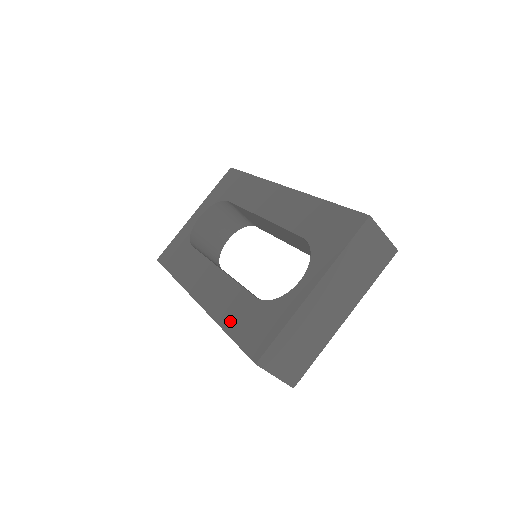
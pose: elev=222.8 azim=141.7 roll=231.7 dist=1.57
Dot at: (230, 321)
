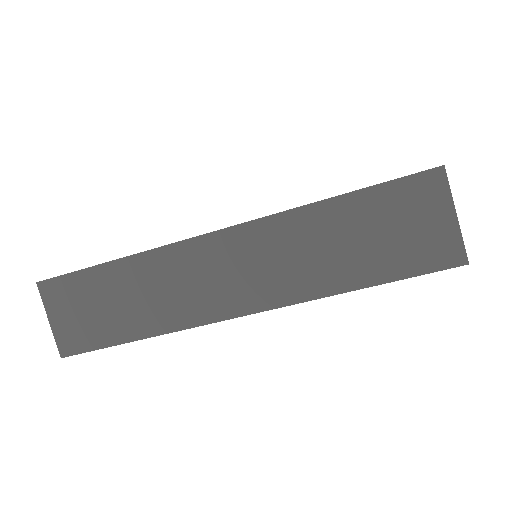
Dot at: occluded
